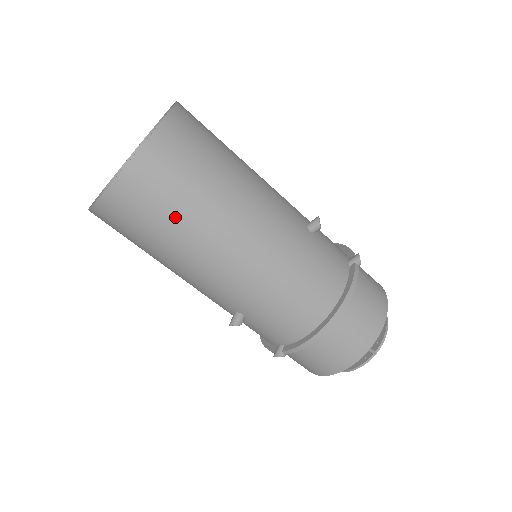
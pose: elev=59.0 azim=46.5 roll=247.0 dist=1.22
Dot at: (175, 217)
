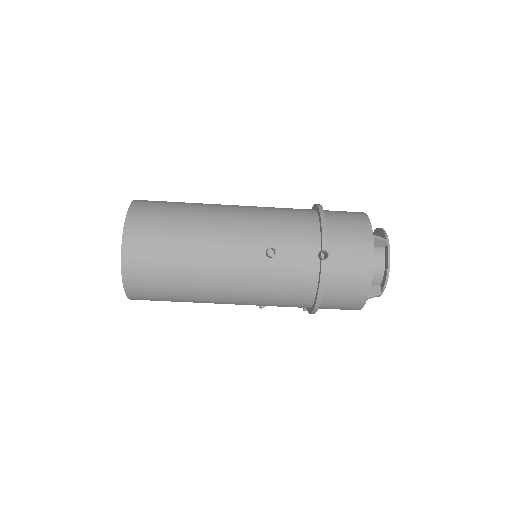
Dot at: (173, 300)
